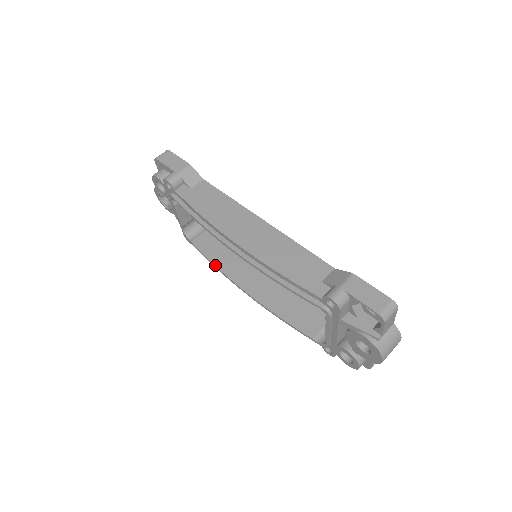
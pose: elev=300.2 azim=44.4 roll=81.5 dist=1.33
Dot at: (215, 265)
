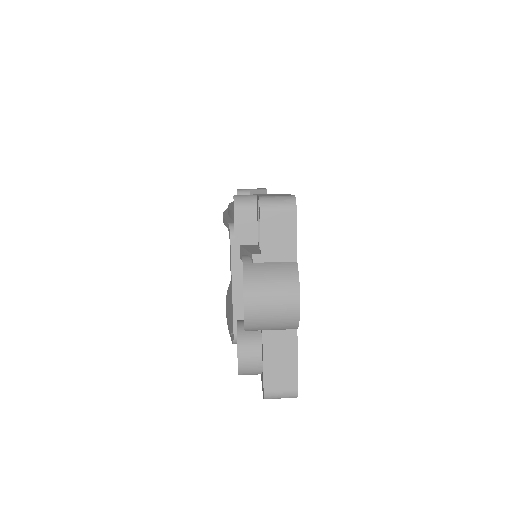
Dot at: (230, 283)
